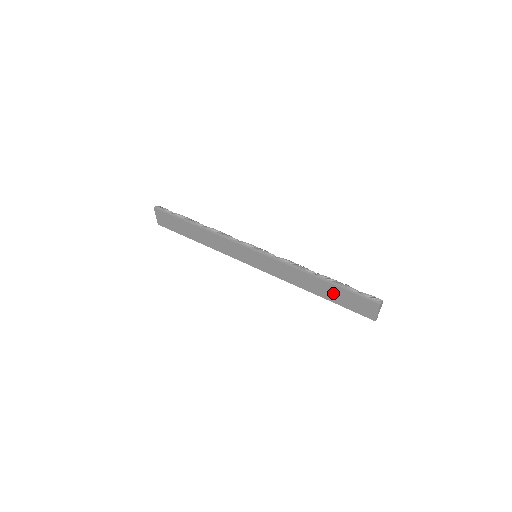
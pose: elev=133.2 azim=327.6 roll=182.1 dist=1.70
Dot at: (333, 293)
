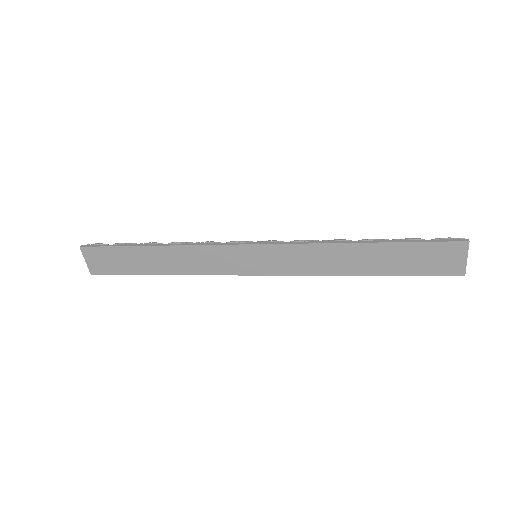
Dot at: (391, 259)
